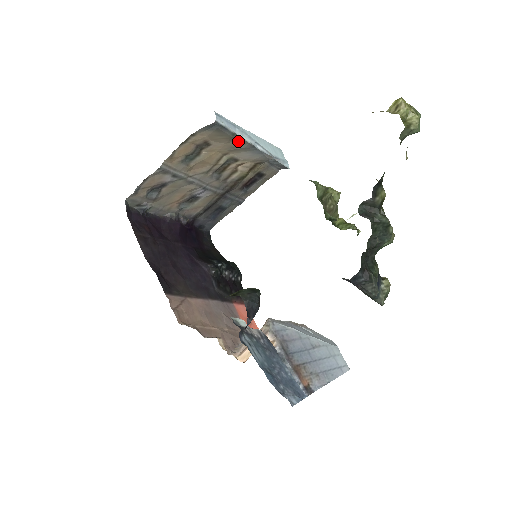
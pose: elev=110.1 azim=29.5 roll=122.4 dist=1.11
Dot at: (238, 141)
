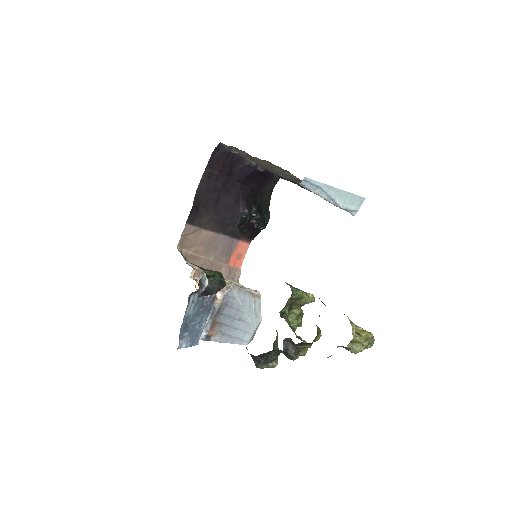
Dot at: occluded
